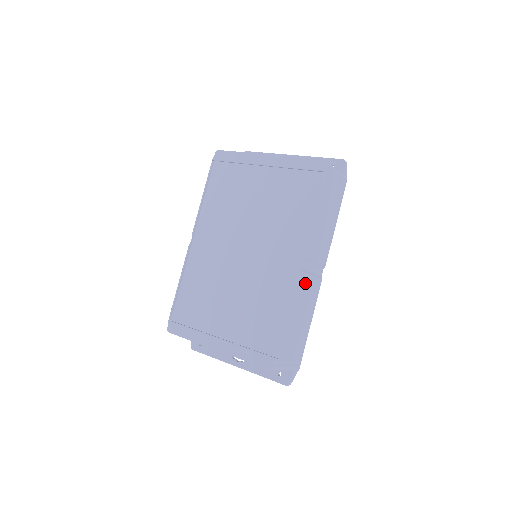
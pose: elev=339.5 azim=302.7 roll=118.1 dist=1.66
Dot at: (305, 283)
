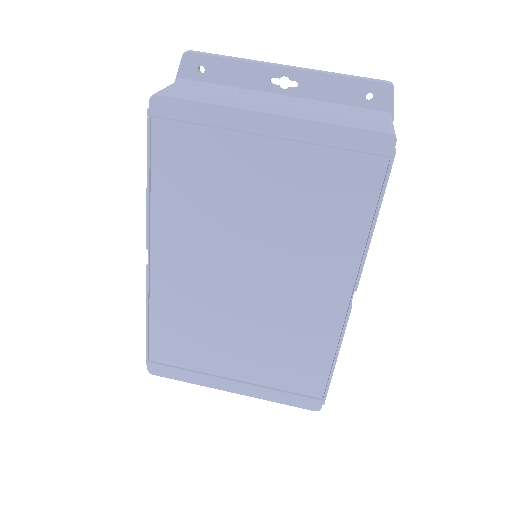
Dot at: occluded
